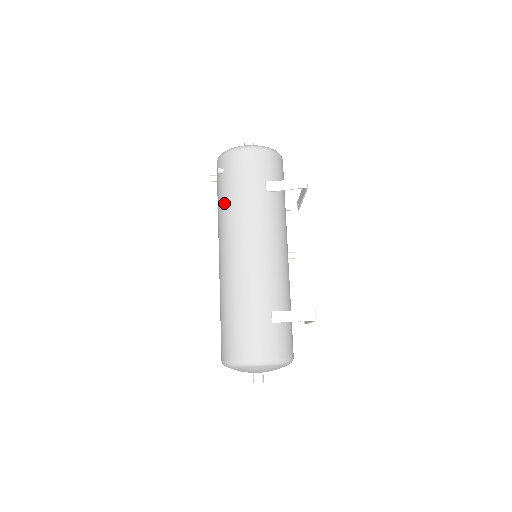
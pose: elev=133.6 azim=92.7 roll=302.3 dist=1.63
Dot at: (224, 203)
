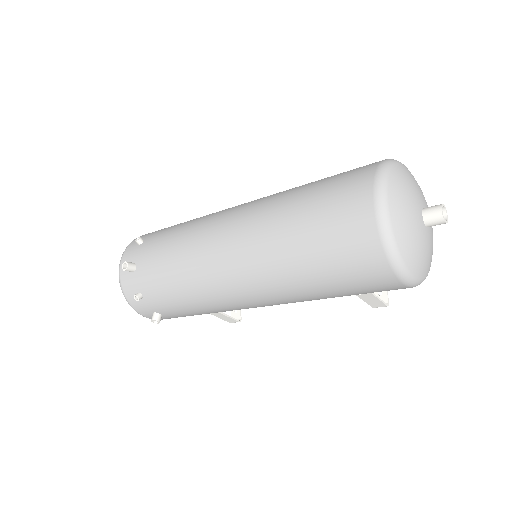
Dot at: (173, 231)
